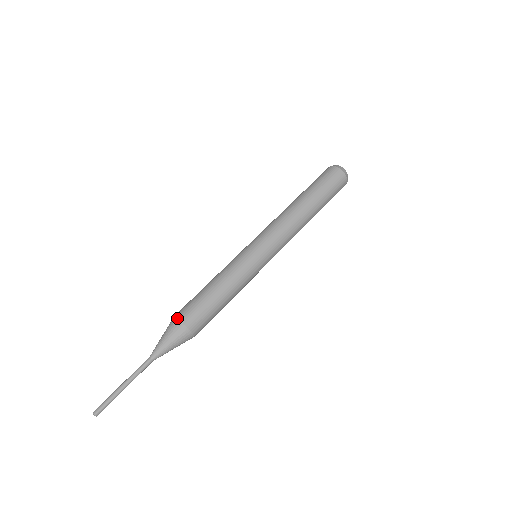
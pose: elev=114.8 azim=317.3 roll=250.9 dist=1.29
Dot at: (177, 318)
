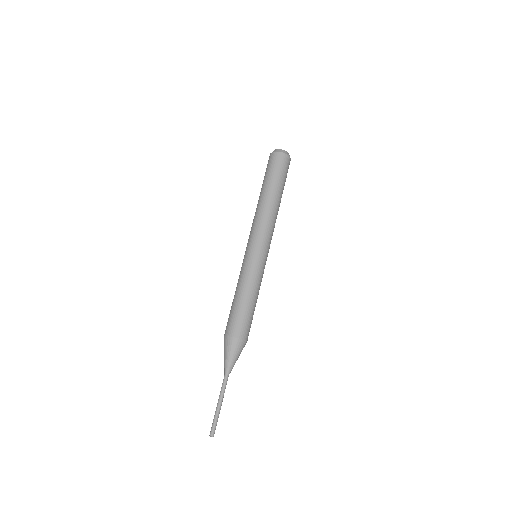
Dot at: (224, 336)
